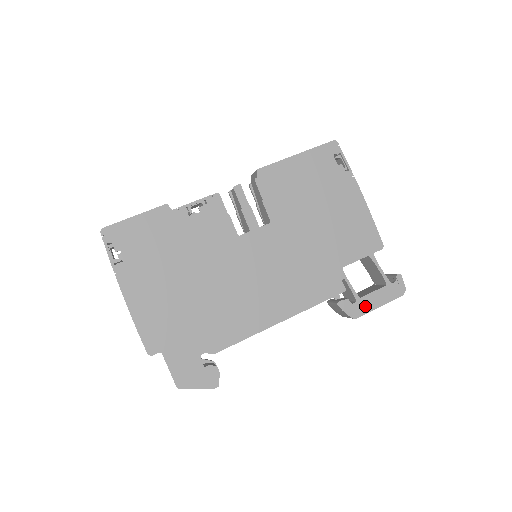
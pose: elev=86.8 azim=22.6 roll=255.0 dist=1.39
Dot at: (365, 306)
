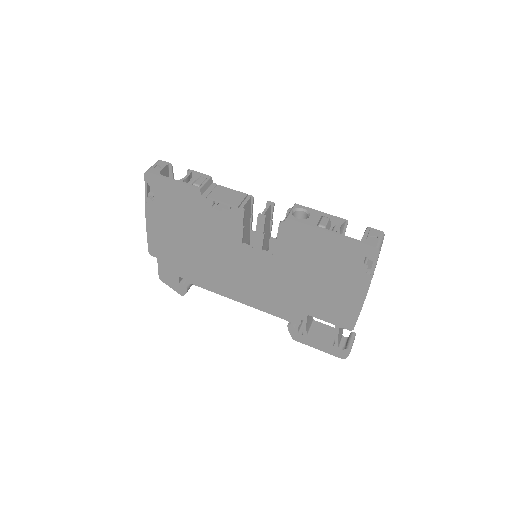
Dot at: (307, 341)
